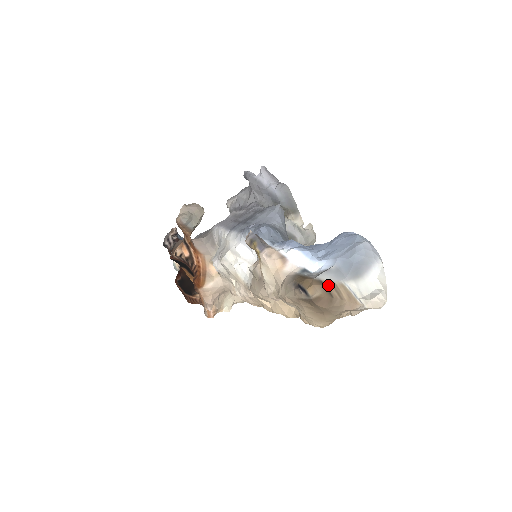
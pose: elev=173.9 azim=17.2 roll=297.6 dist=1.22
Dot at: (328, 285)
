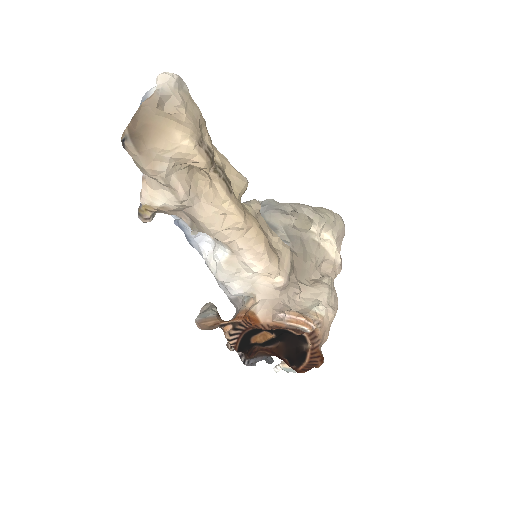
Dot at: occluded
